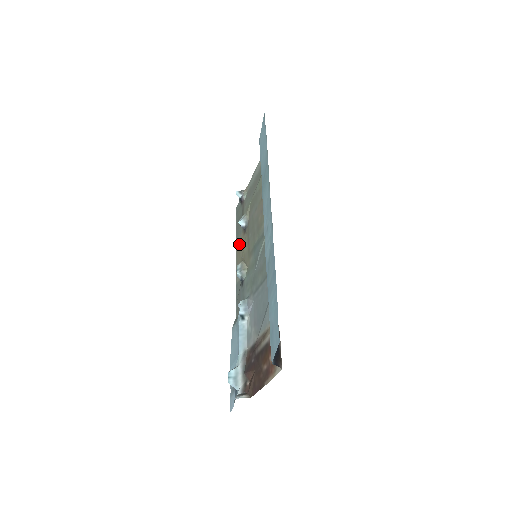
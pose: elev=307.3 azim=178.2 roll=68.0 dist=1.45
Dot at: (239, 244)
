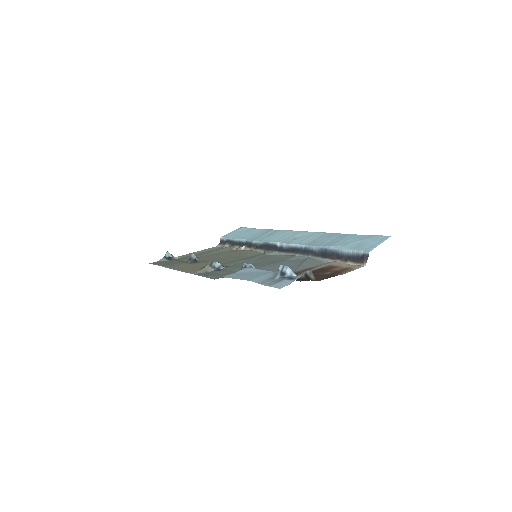
Dot at: (183, 266)
